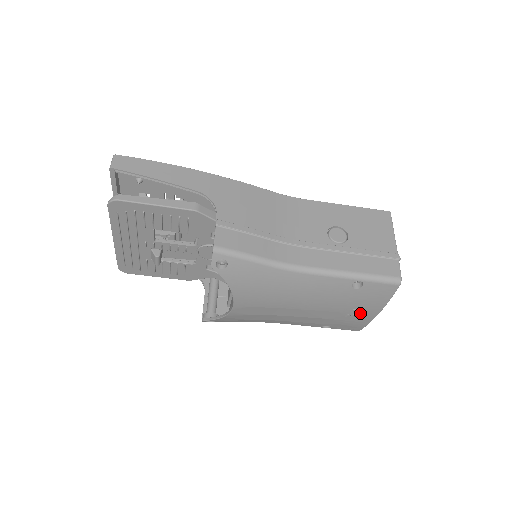
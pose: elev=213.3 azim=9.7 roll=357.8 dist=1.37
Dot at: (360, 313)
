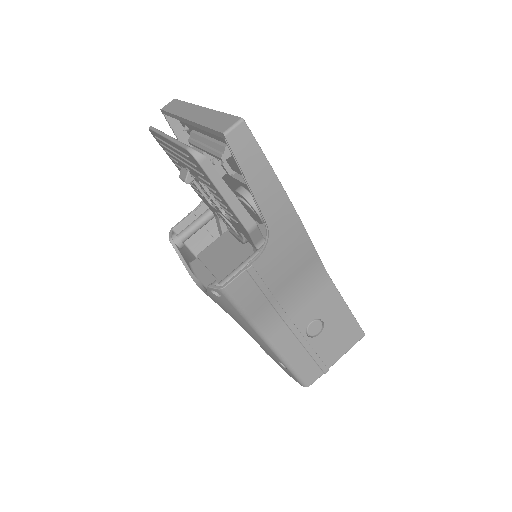
Dot at: occluded
